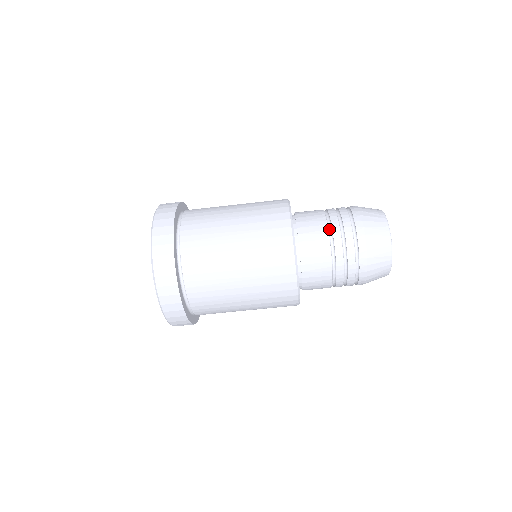
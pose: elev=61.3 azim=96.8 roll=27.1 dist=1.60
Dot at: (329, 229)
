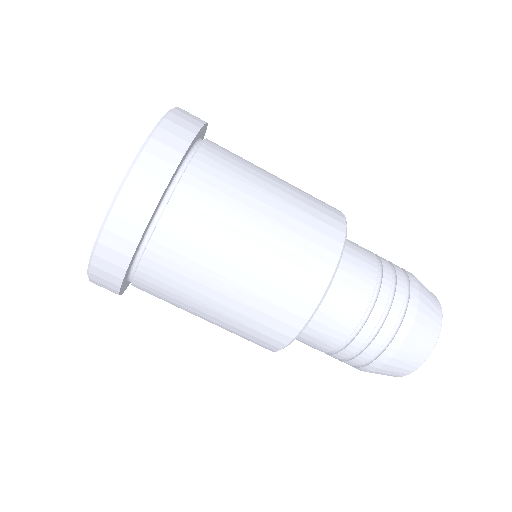
Dot at: occluded
